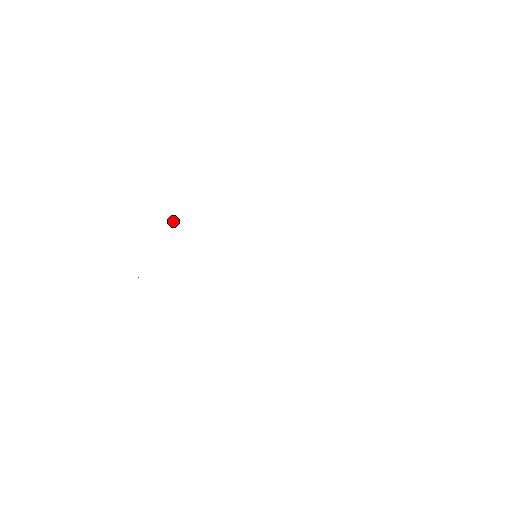
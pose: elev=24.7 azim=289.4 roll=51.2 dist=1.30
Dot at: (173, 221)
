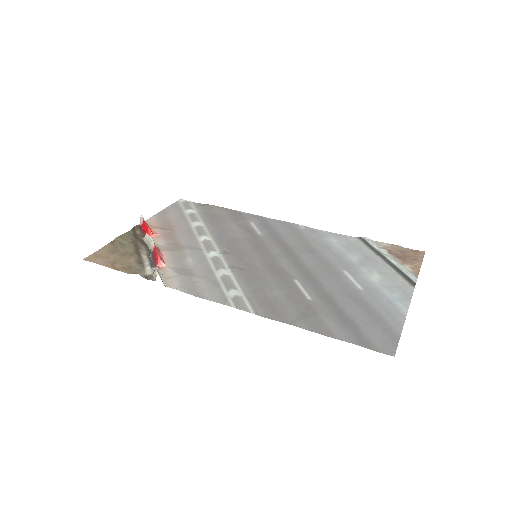
Dot at: (157, 252)
